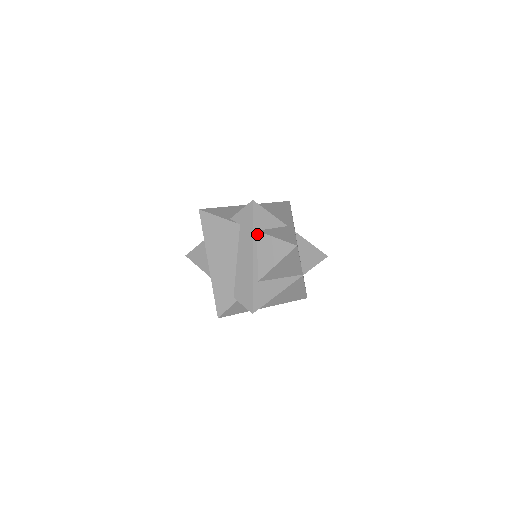
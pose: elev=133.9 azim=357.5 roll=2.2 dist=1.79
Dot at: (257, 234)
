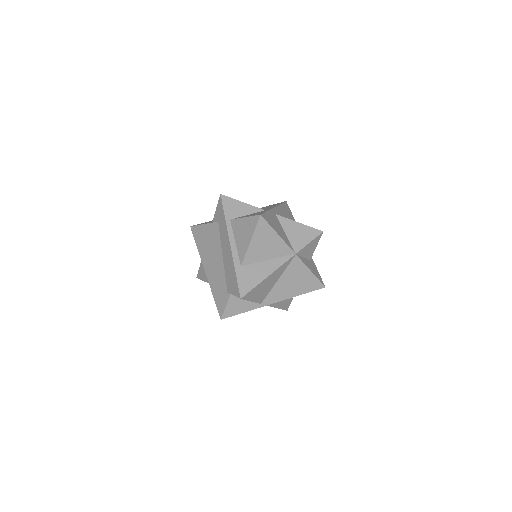
Dot at: (231, 223)
